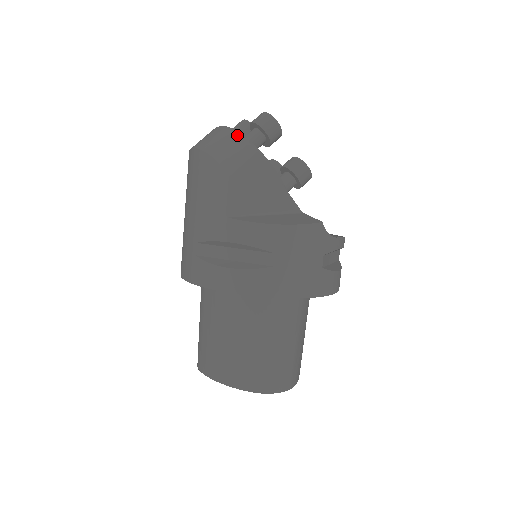
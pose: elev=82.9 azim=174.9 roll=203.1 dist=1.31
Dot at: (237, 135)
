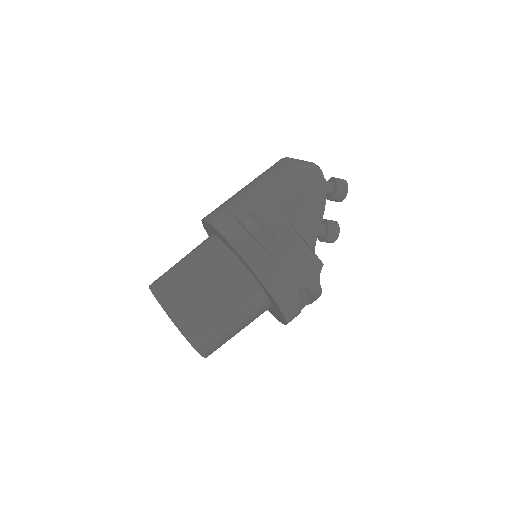
Dot at: (322, 173)
